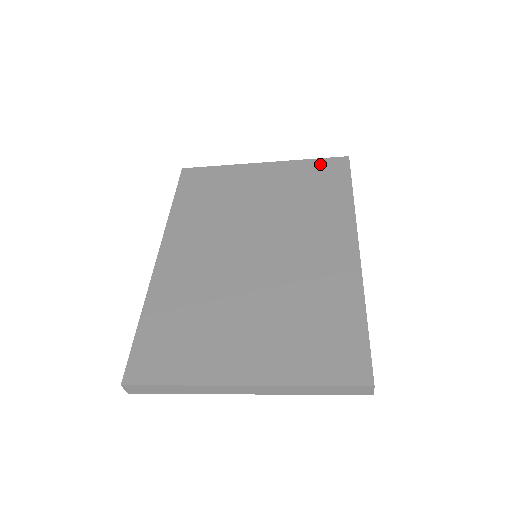
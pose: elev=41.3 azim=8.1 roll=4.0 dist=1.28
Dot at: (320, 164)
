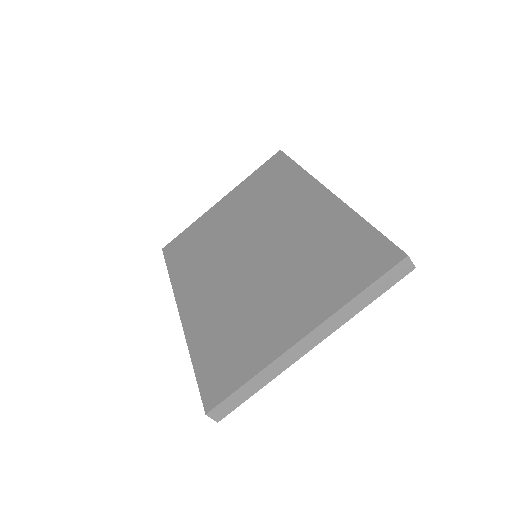
Dot at: (263, 169)
